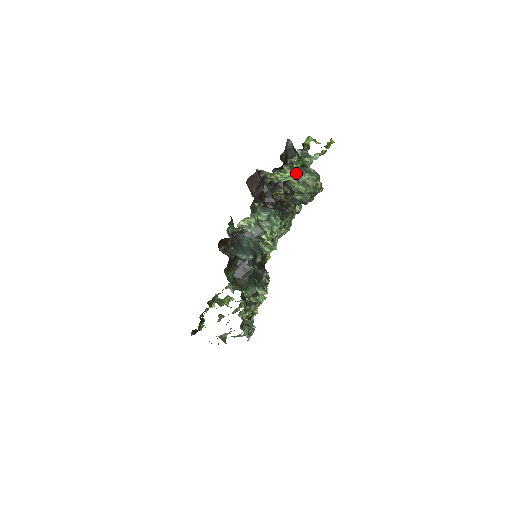
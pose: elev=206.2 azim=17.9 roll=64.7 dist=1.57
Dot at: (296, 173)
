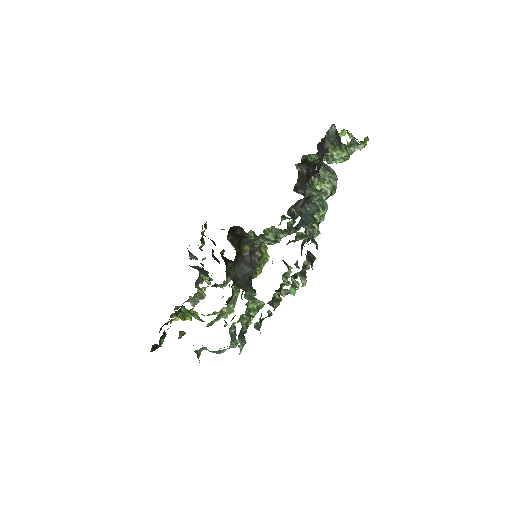
Dot at: (349, 156)
